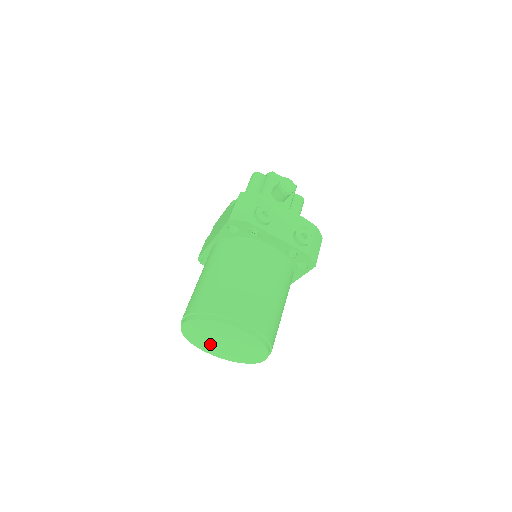
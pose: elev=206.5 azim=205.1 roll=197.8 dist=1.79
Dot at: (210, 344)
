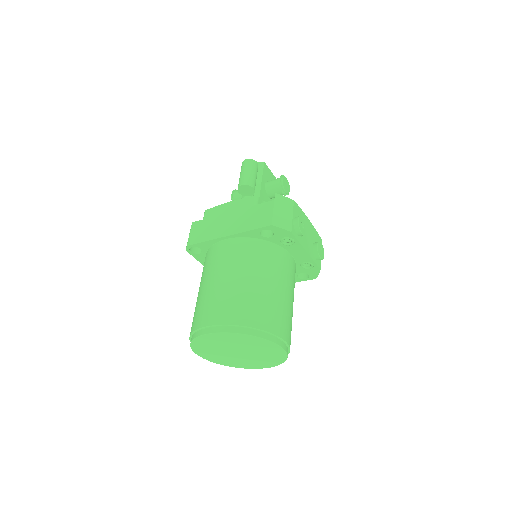
Dot at: (217, 351)
